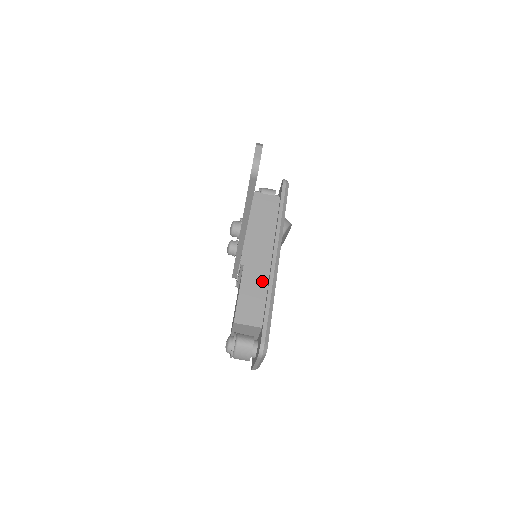
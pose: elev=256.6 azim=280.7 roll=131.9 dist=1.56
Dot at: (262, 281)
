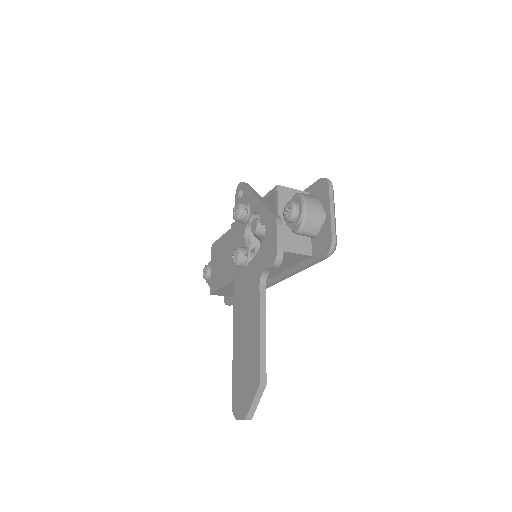
Dot at: occluded
